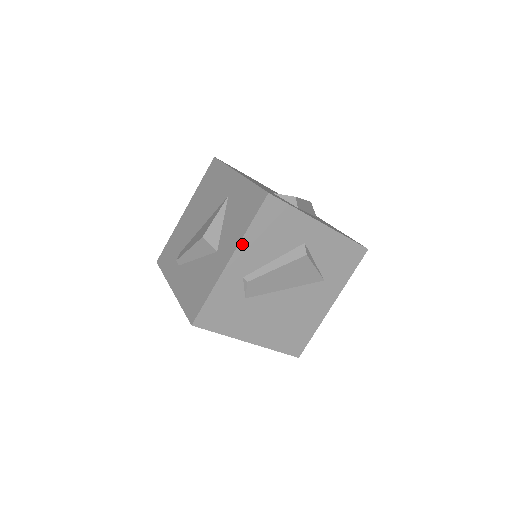
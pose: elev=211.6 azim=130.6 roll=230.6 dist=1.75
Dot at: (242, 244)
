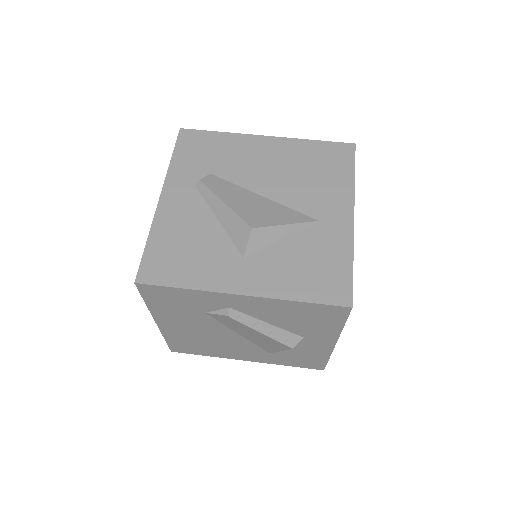
Dot at: (271, 300)
